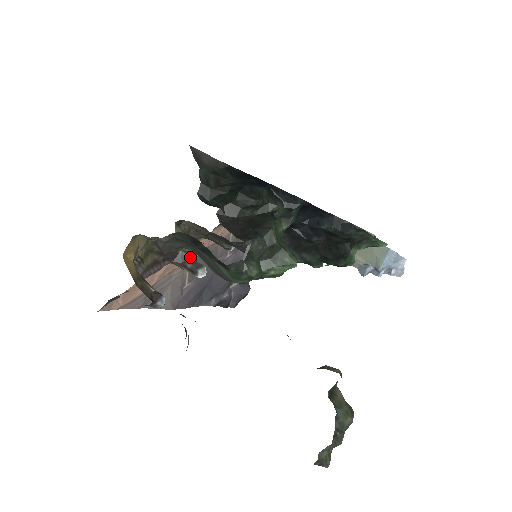
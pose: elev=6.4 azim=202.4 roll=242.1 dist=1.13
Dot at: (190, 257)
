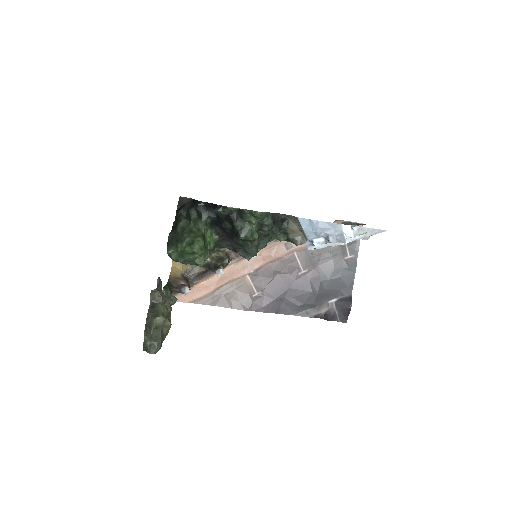
Dot at: (219, 265)
